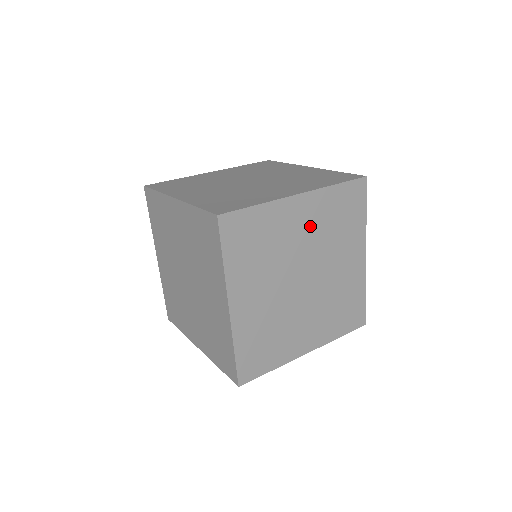
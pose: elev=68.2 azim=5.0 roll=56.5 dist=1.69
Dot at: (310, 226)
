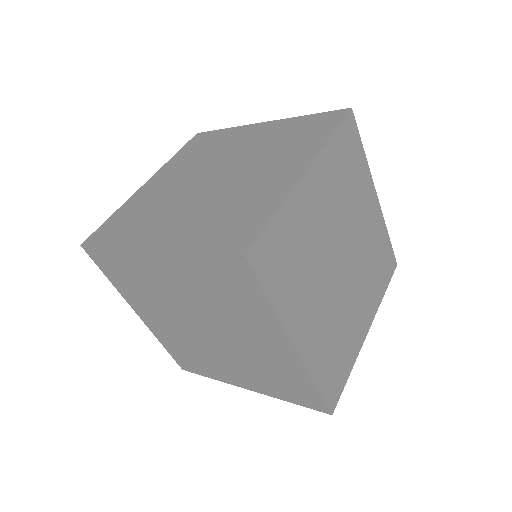
Dot at: (327, 200)
